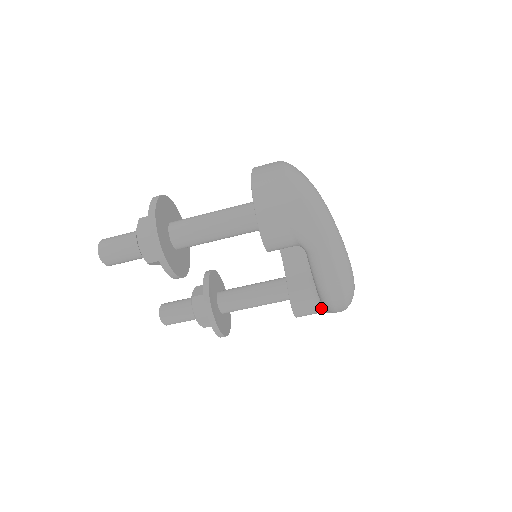
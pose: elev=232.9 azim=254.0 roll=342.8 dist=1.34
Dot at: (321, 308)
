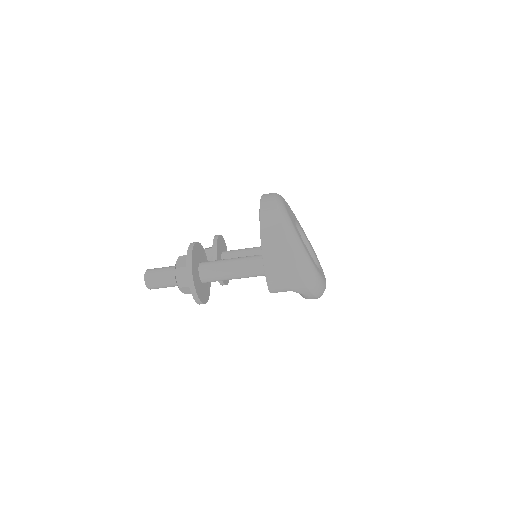
Dot at: occluded
